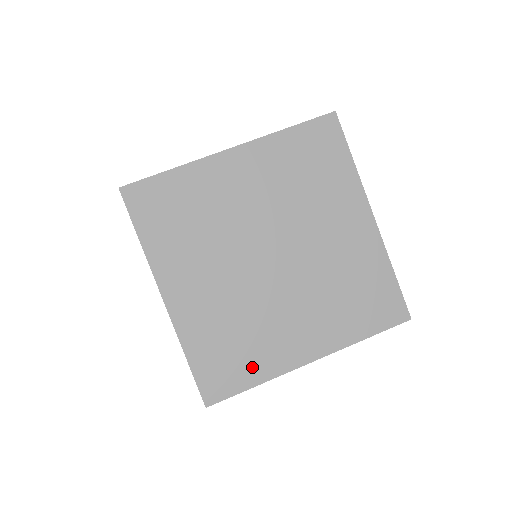
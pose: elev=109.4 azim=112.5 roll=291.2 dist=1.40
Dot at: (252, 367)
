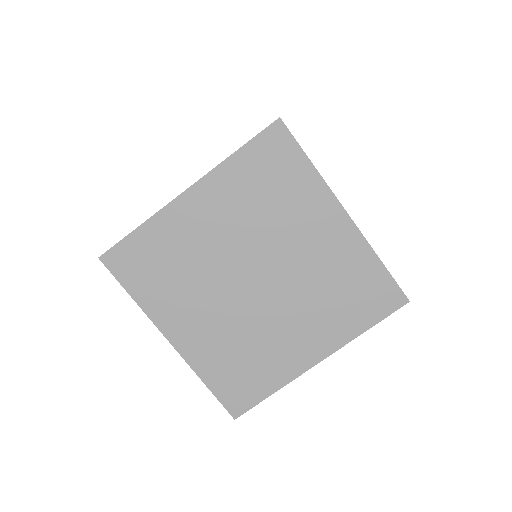
Dot at: (265, 379)
